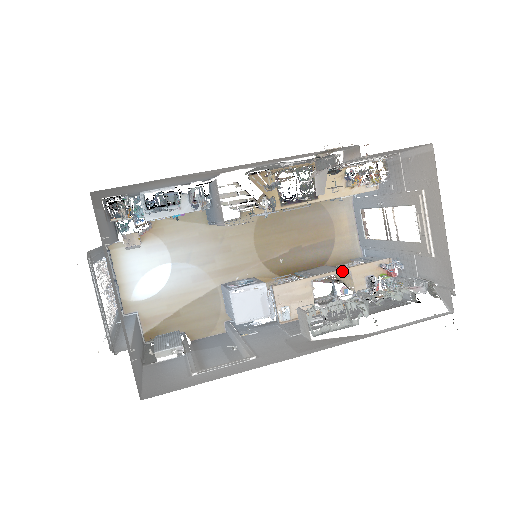
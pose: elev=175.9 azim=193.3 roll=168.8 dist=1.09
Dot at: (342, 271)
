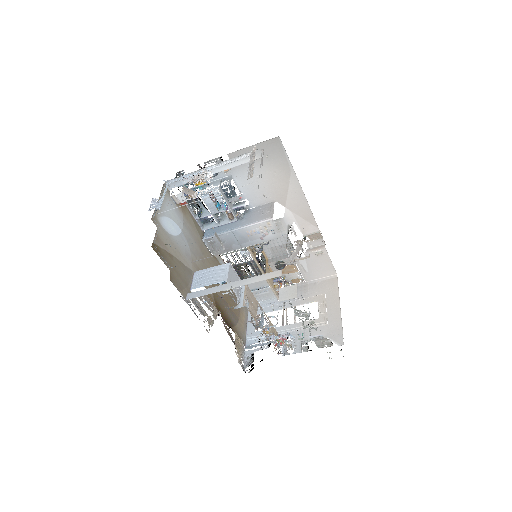
Dot at: (267, 317)
